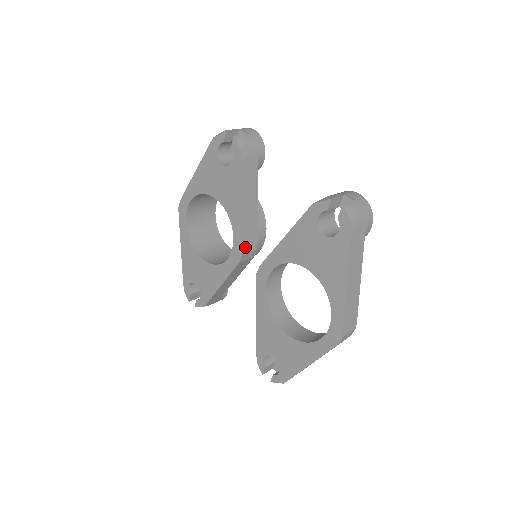
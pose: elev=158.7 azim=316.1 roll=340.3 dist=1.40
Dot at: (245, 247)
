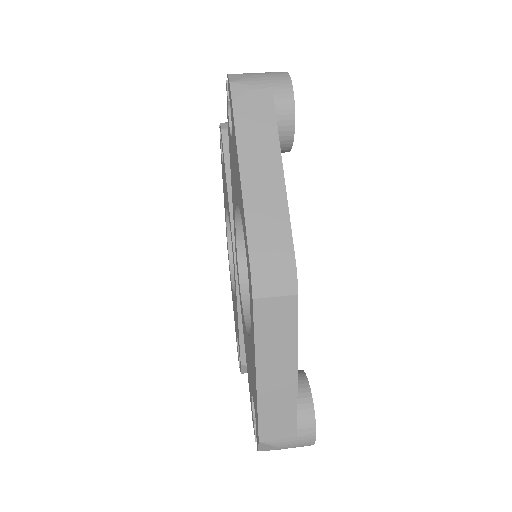
Dot at: occluded
